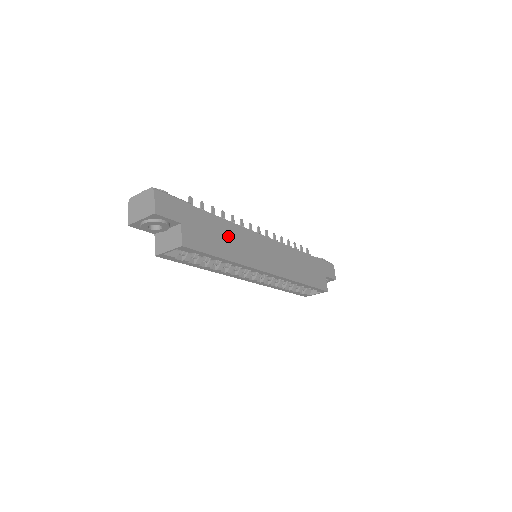
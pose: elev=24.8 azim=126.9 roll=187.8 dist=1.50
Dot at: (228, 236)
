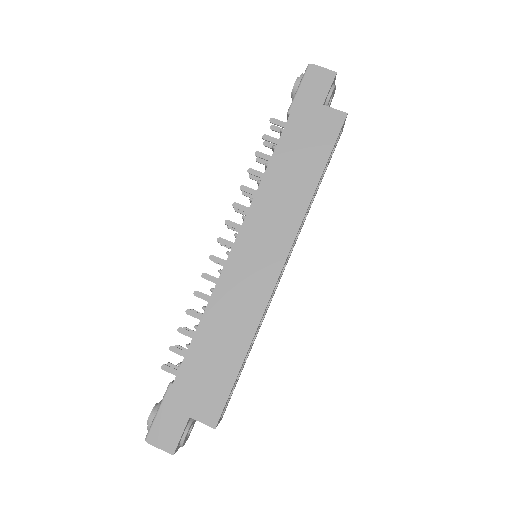
Dot at: (218, 335)
